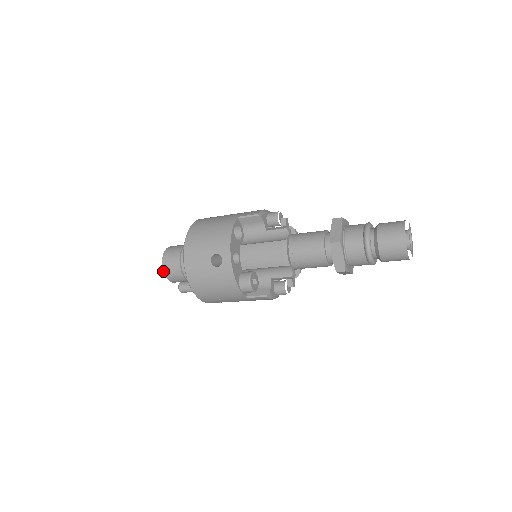
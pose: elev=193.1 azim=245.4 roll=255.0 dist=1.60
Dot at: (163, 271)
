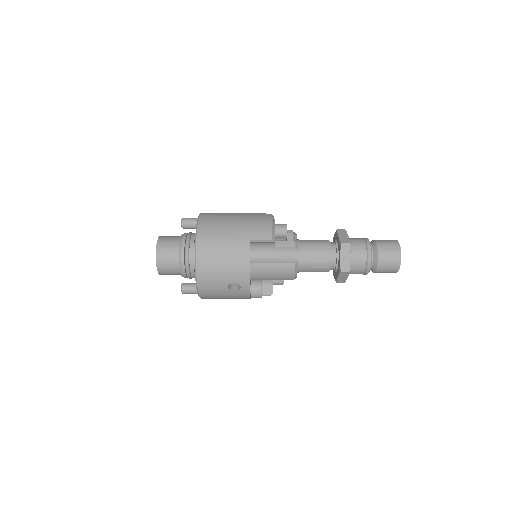
Dot at: (158, 272)
